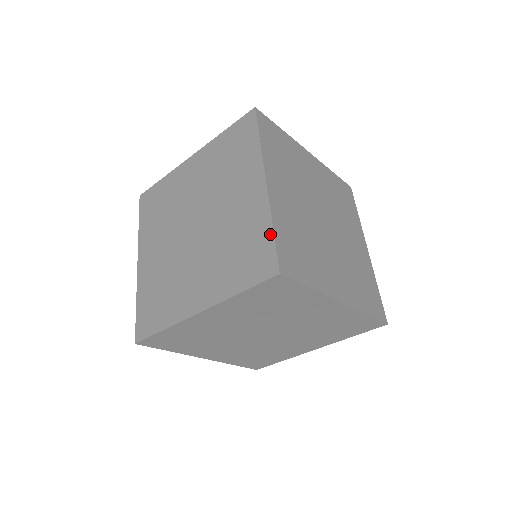
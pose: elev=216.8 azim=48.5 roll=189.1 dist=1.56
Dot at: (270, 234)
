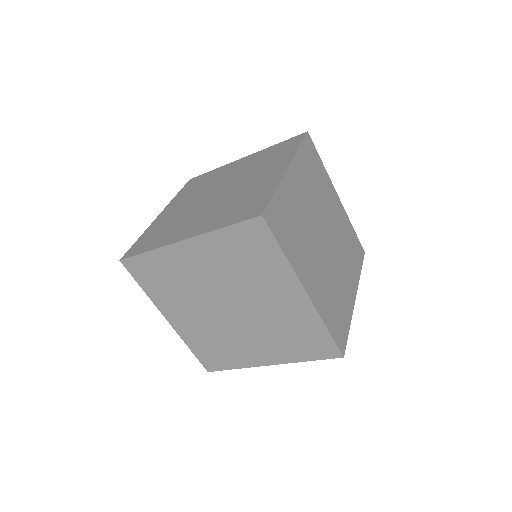
Dot at: (326, 333)
